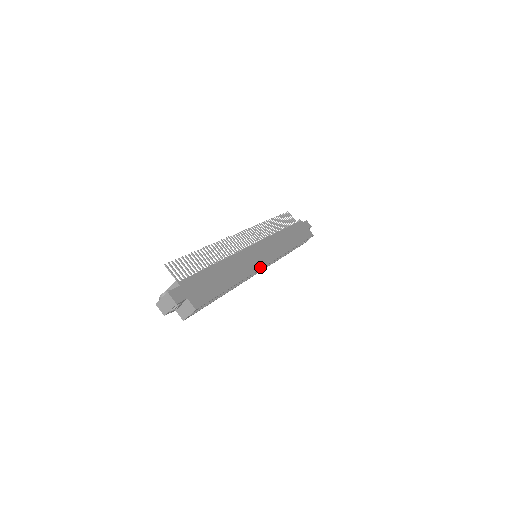
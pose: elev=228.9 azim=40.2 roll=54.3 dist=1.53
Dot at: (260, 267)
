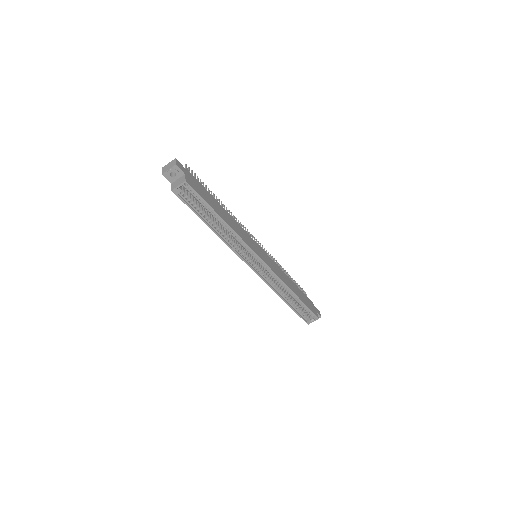
Dot at: (253, 250)
